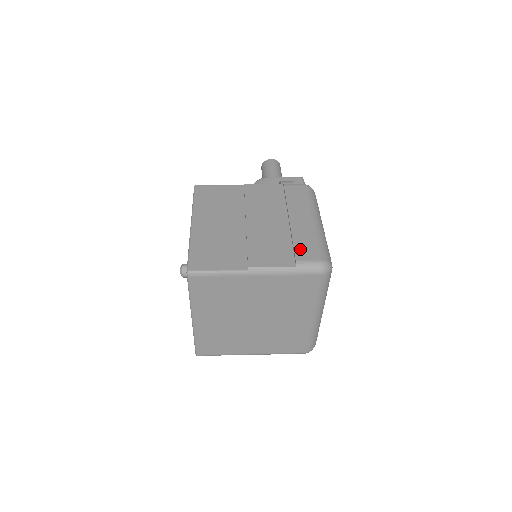
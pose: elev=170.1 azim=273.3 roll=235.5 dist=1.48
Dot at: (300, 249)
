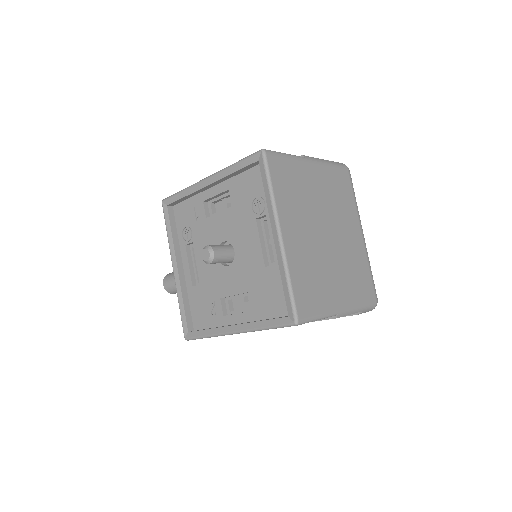
Dot at: occluded
